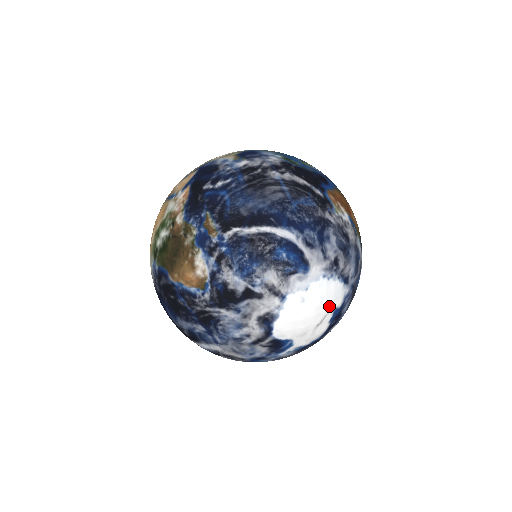
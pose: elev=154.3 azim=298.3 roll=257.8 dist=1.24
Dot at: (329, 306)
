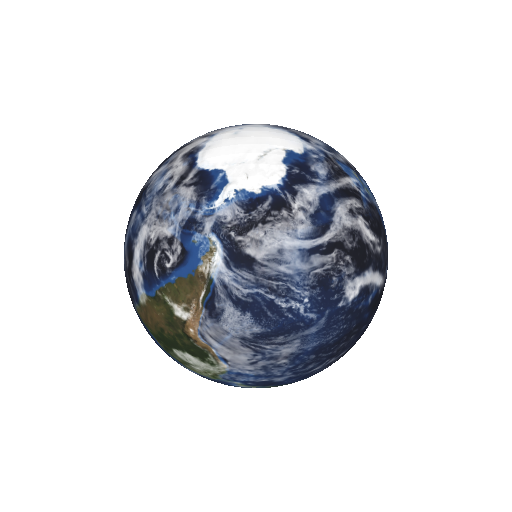
Dot at: (275, 143)
